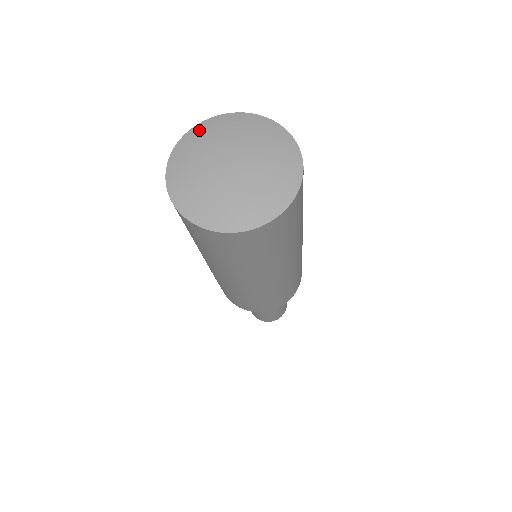
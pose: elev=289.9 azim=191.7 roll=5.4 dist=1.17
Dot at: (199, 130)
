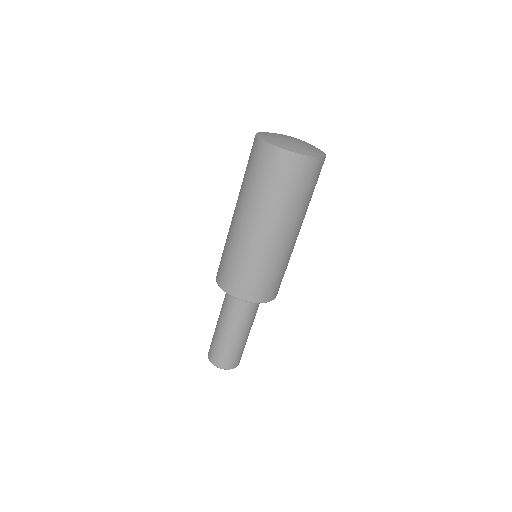
Dot at: (267, 132)
